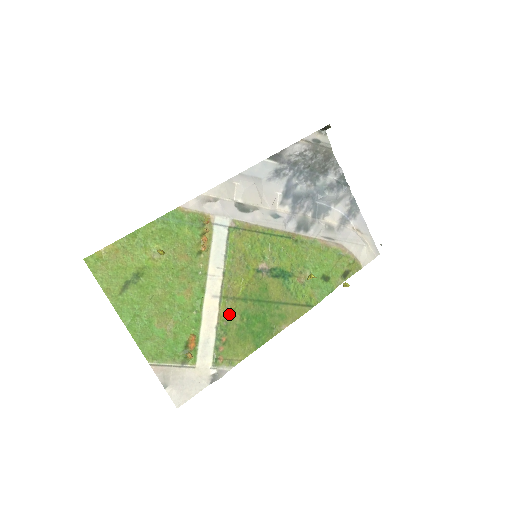
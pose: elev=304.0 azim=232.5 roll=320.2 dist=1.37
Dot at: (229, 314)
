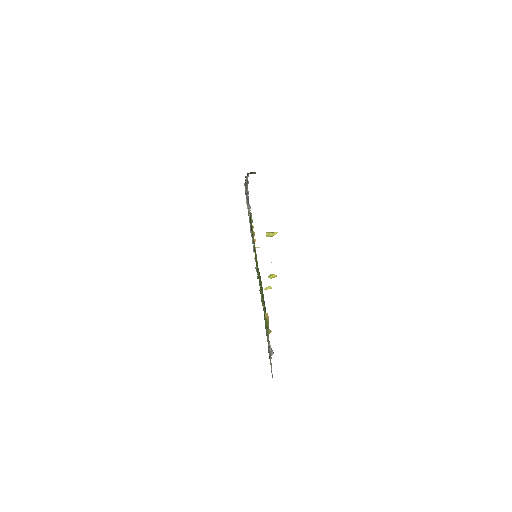
Dot at: occluded
